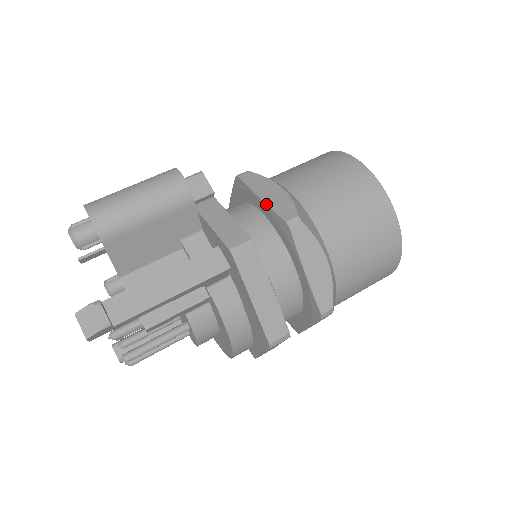
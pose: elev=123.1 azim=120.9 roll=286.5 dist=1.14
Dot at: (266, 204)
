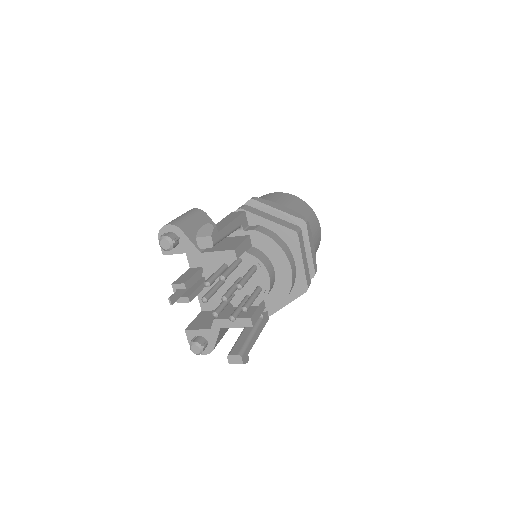
Dot at: occluded
